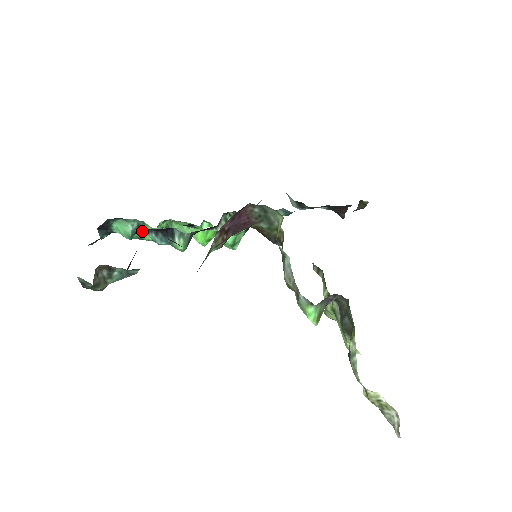
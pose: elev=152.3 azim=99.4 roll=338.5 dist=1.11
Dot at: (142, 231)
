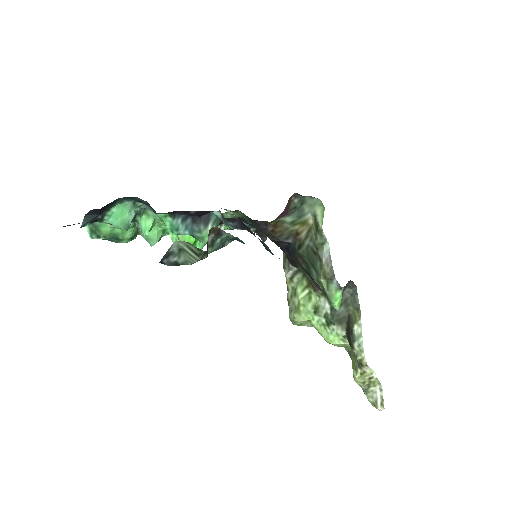
Dot at: (163, 216)
